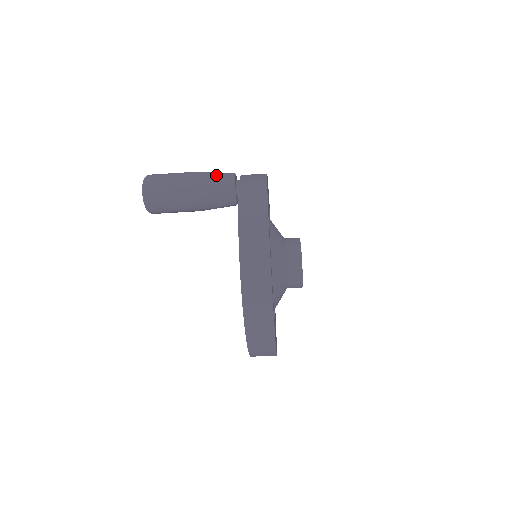
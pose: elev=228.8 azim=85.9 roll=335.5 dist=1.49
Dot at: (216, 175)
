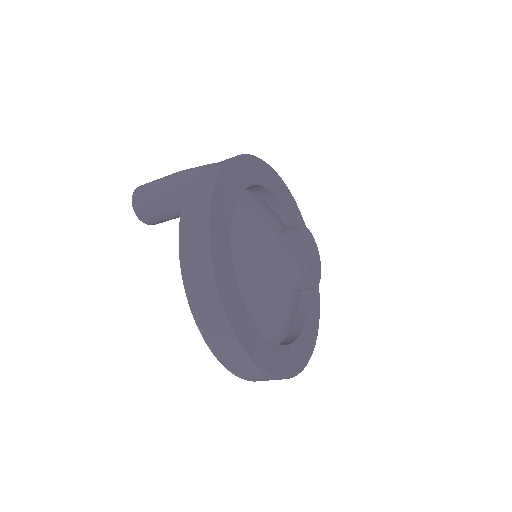
Dot at: (196, 168)
